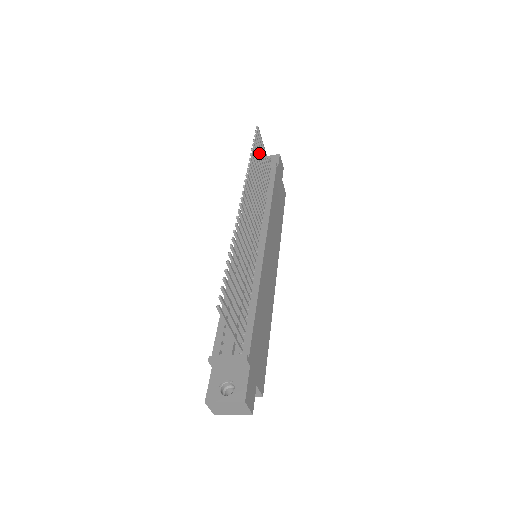
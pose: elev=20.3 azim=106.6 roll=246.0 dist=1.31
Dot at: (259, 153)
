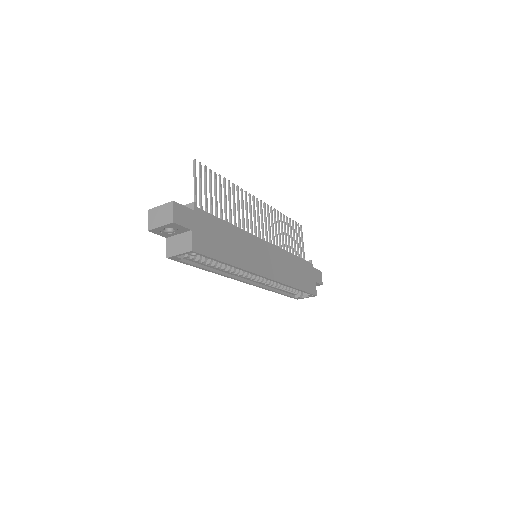
Dot at: (294, 231)
